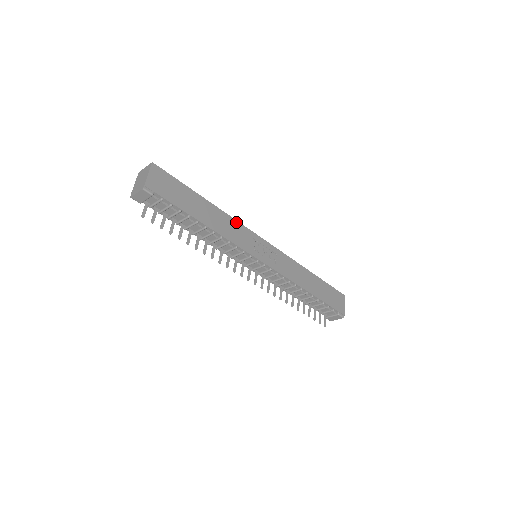
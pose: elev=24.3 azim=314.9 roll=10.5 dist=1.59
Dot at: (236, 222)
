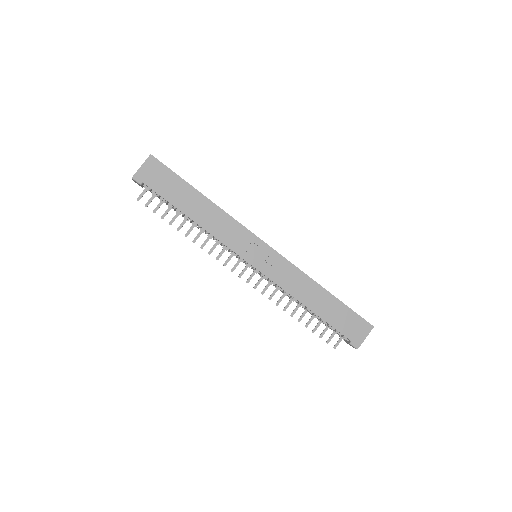
Dot at: (232, 220)
